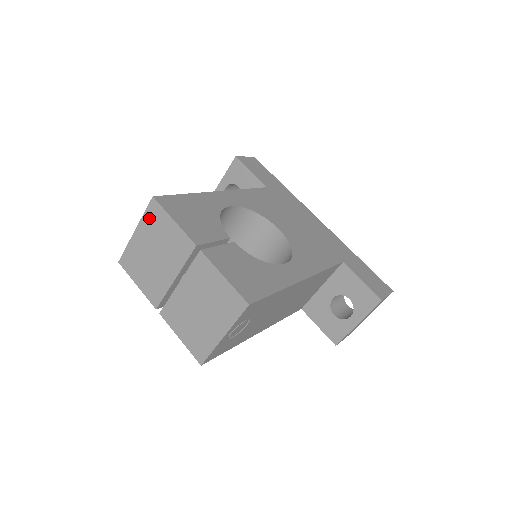
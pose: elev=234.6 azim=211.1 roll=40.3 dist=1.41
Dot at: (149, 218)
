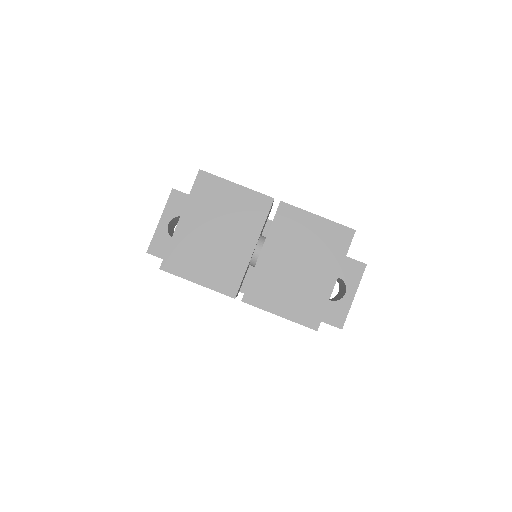
Dot at: (199, 195)
